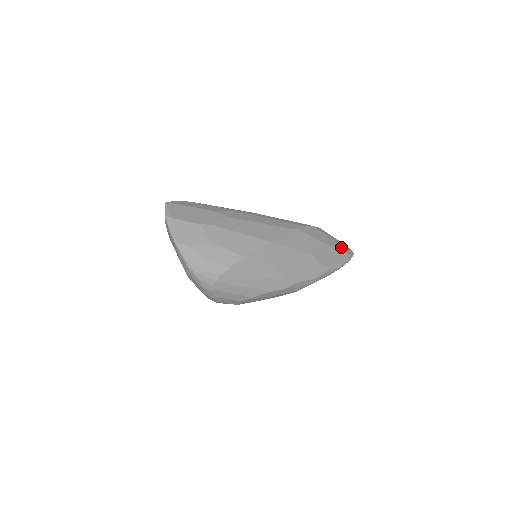
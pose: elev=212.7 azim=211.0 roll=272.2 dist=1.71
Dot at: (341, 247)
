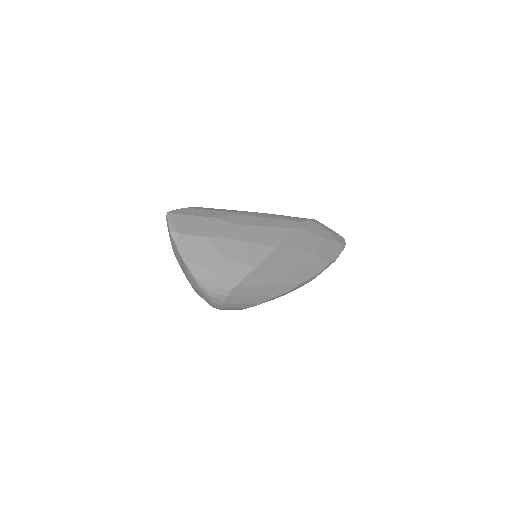
Dot at: (336, 238)
